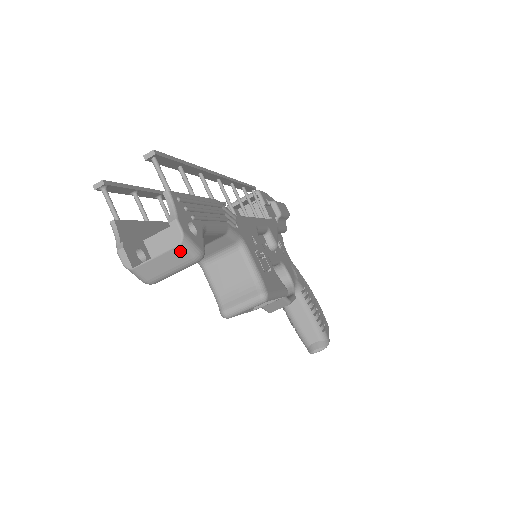
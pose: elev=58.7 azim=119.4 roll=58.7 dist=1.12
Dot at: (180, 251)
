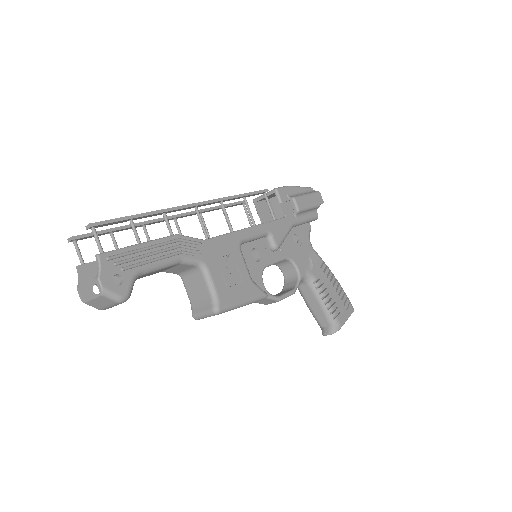
Dot at: (104, 298)
